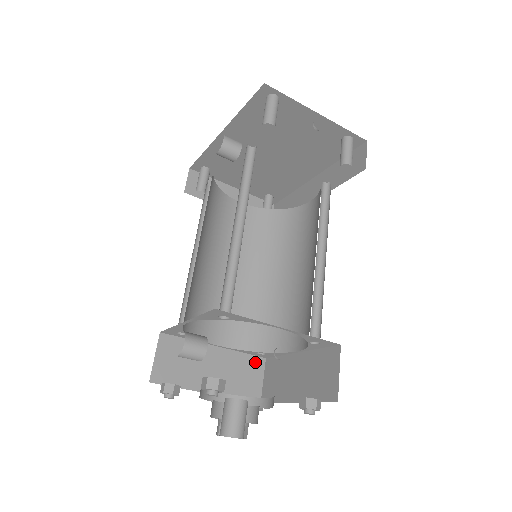
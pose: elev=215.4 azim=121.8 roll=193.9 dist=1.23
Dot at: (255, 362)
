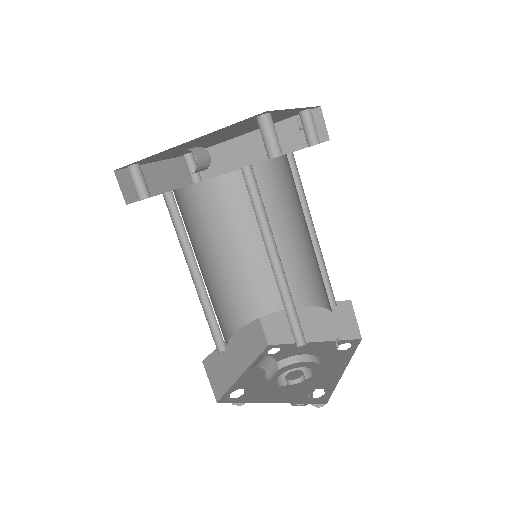
Dot at: (254, 320)
